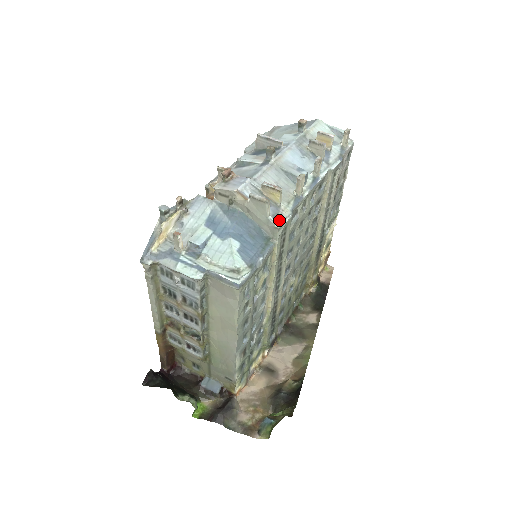
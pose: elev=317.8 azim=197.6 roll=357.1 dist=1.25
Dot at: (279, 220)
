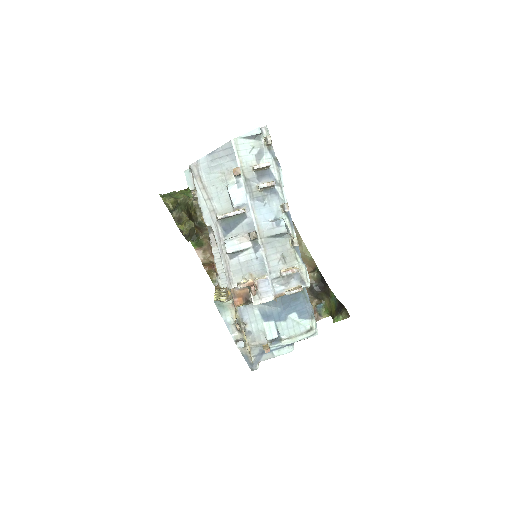
Dot at: (306, 280)
